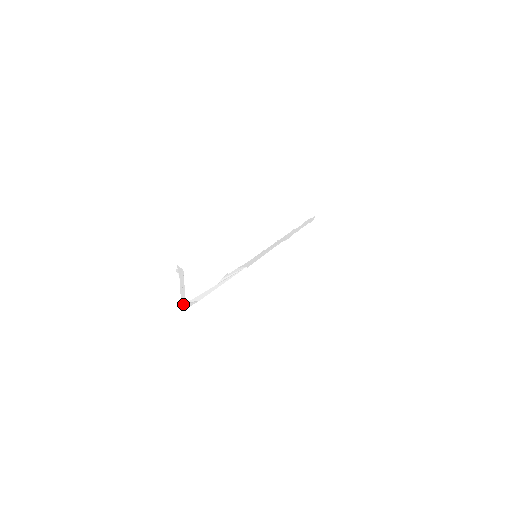
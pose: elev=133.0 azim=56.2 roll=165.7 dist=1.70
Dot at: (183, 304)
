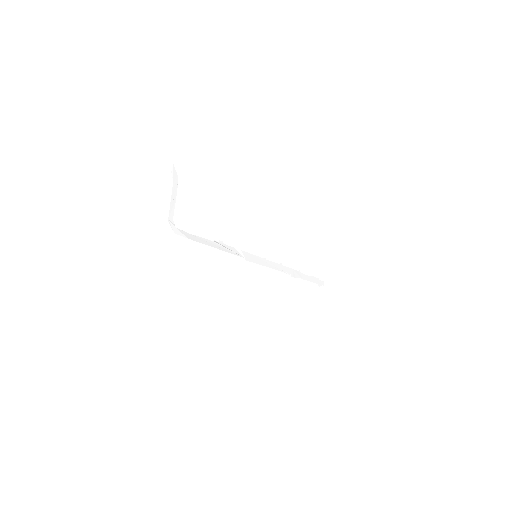
Dot at: (170, 222)
